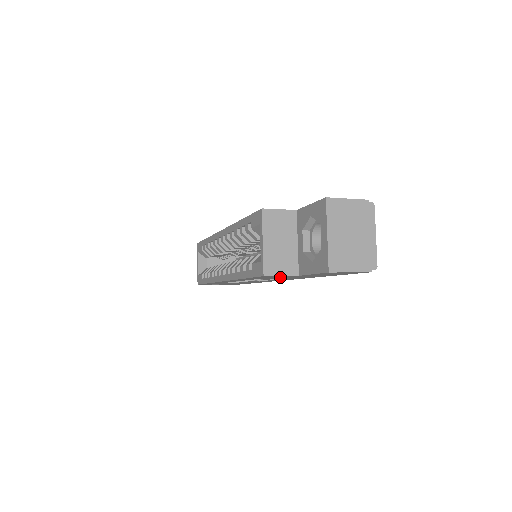
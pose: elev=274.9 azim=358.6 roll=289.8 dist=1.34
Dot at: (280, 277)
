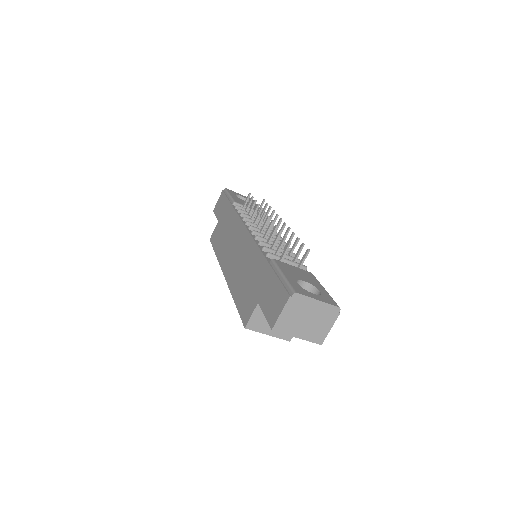
Dot at: occluded
